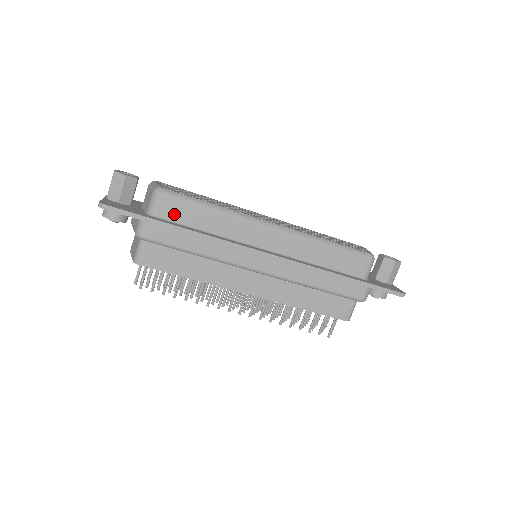
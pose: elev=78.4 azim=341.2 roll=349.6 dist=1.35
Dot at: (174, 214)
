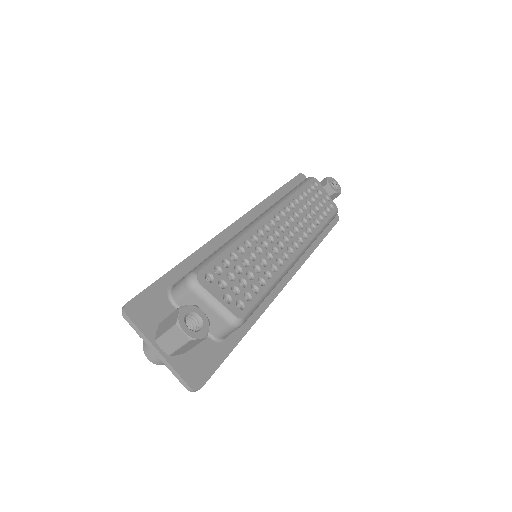
Dot at: occluded
